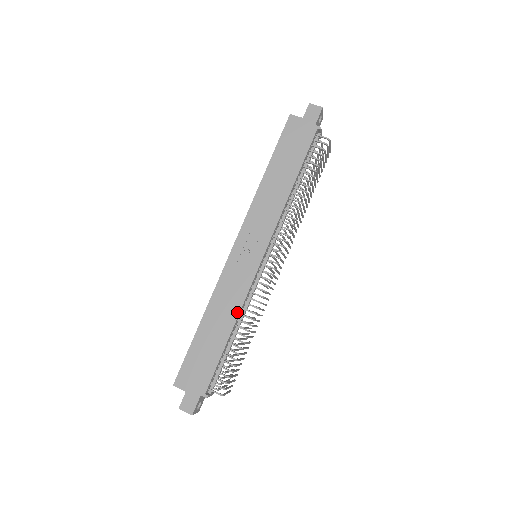
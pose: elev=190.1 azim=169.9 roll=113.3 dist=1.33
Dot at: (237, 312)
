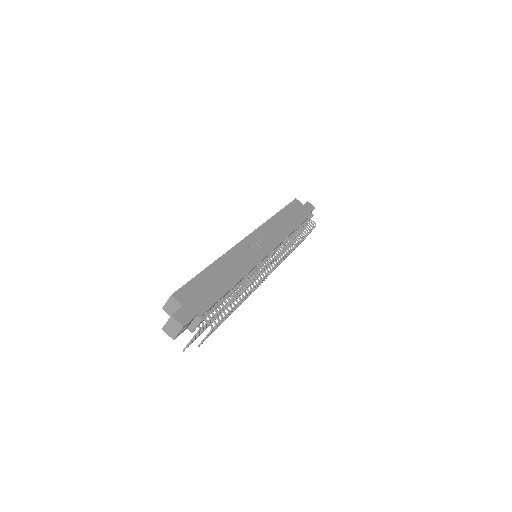
Dot at: (243, 274)
